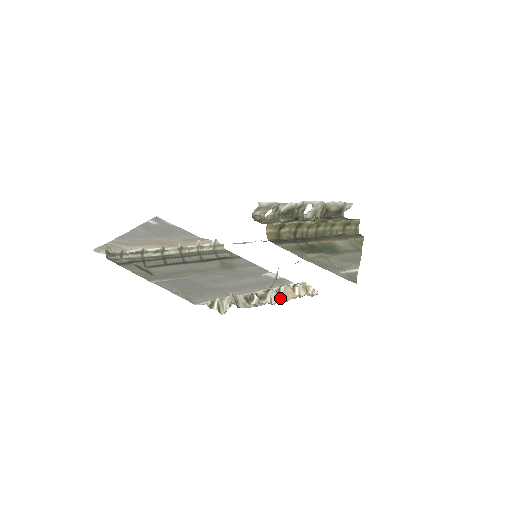
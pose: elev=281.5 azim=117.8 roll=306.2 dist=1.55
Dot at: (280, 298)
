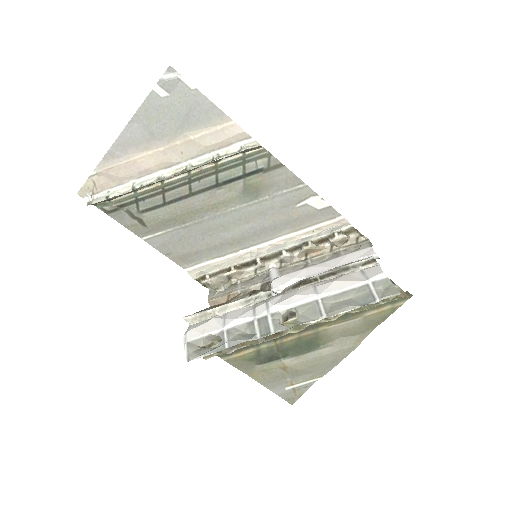
Dot at: (297, 256)
